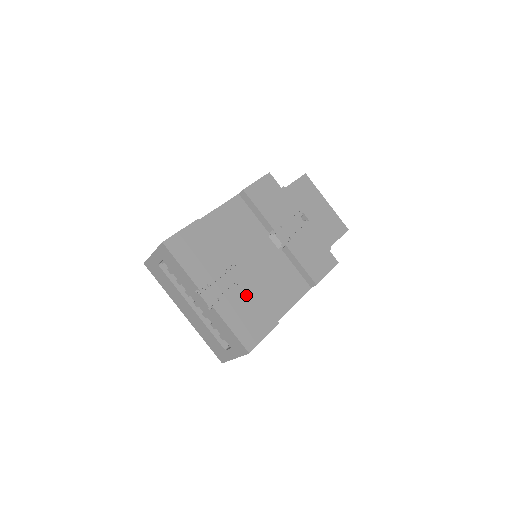
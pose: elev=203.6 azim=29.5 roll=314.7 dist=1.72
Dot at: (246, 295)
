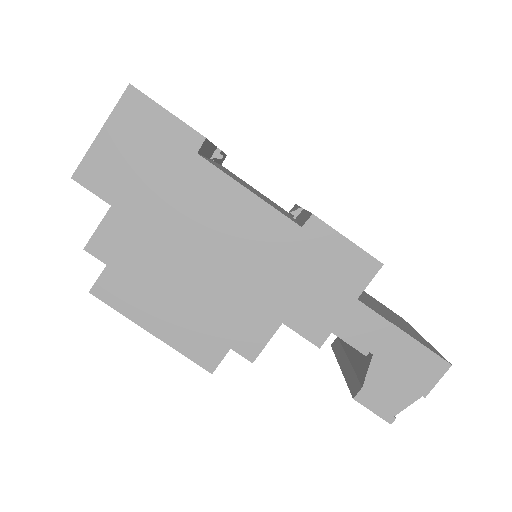
Dot at: occluded
